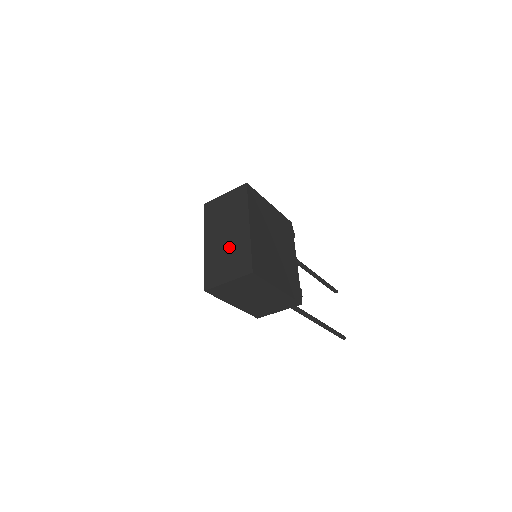
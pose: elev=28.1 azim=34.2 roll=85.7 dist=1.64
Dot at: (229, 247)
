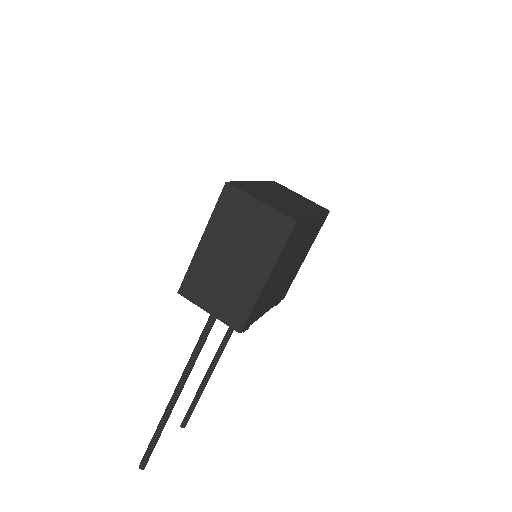
Dot at: (282, 200)
